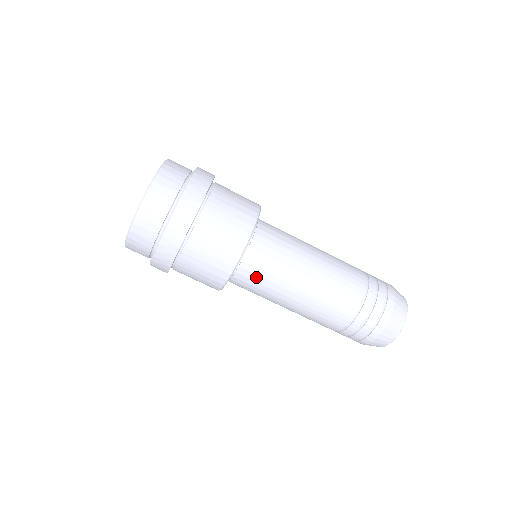
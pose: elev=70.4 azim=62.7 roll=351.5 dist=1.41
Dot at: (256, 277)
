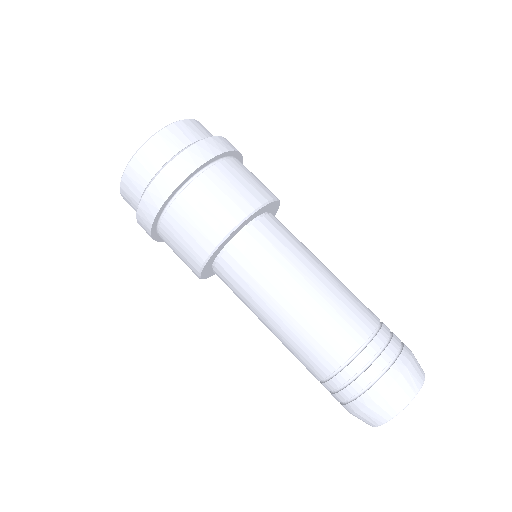
Dot at: (267, 244)
